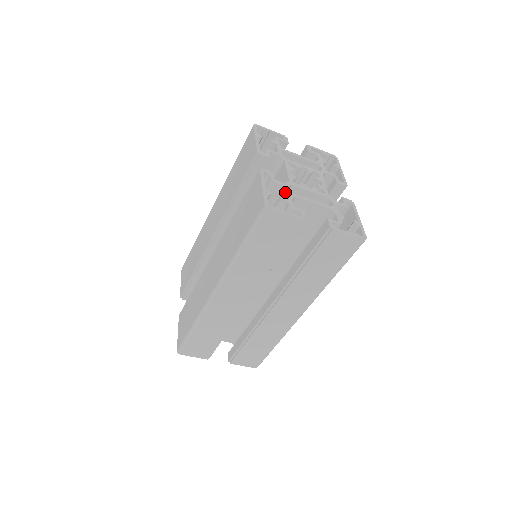
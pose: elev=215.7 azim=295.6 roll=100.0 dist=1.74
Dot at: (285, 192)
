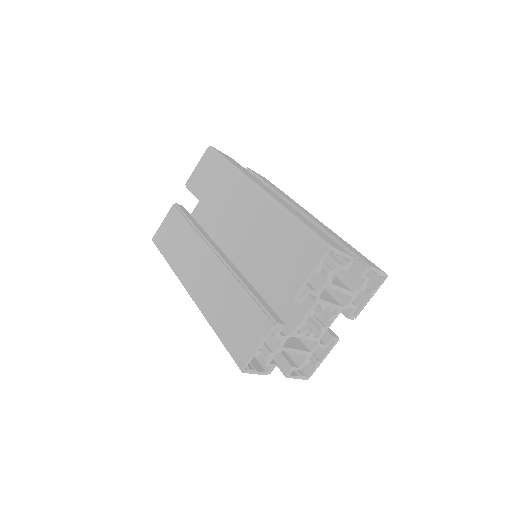
Dot at: (277, 346)
